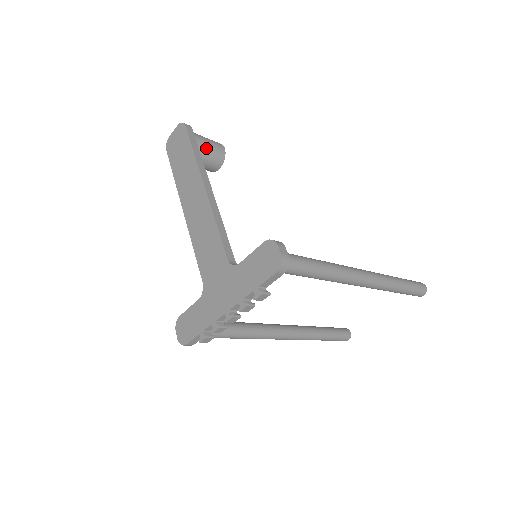
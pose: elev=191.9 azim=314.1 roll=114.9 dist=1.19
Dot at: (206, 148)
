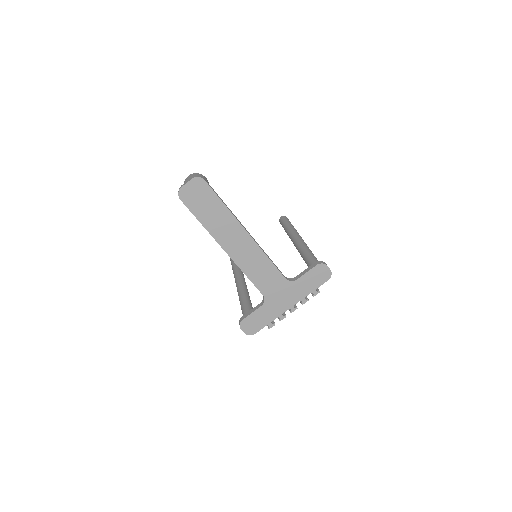
Dot at: occluded
